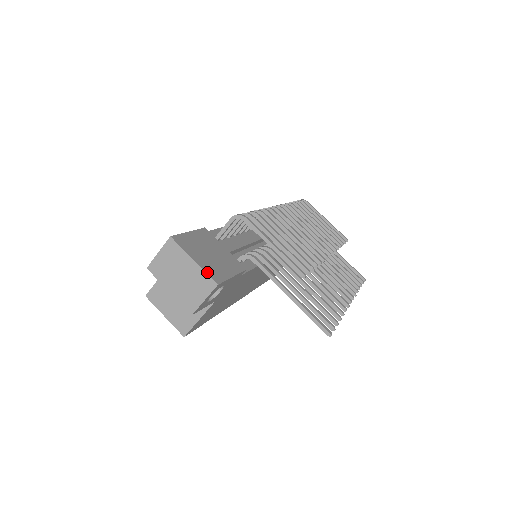
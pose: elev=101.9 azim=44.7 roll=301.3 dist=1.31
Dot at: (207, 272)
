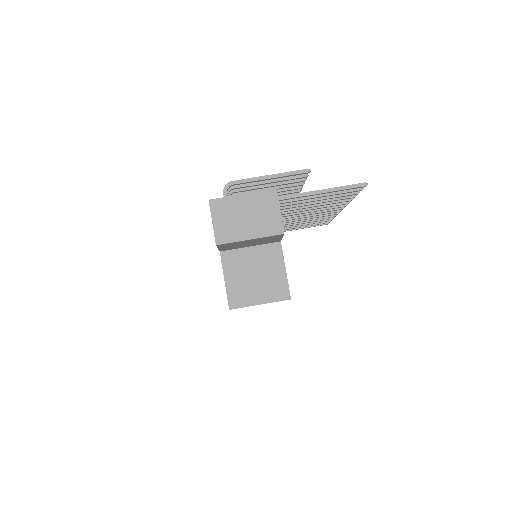
Dot at: (260, 192)
